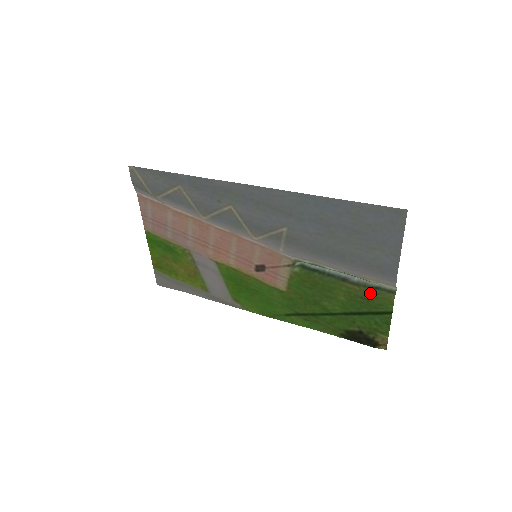
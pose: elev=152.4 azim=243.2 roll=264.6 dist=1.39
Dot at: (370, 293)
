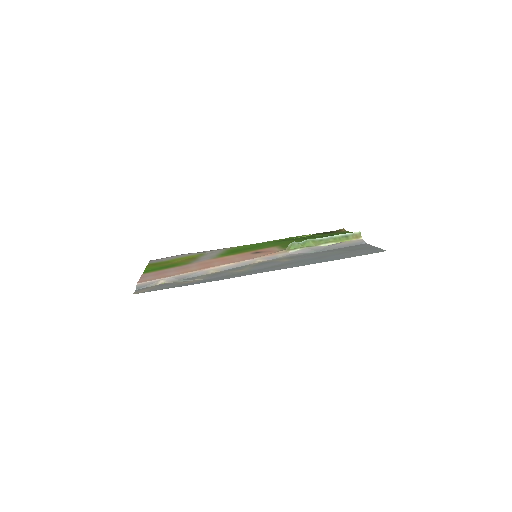
Dot at: occluded
